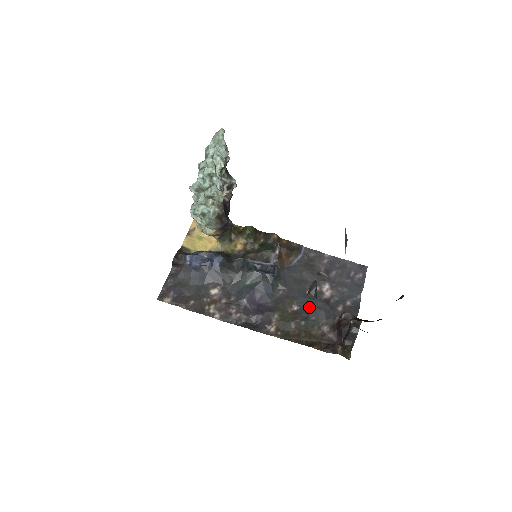
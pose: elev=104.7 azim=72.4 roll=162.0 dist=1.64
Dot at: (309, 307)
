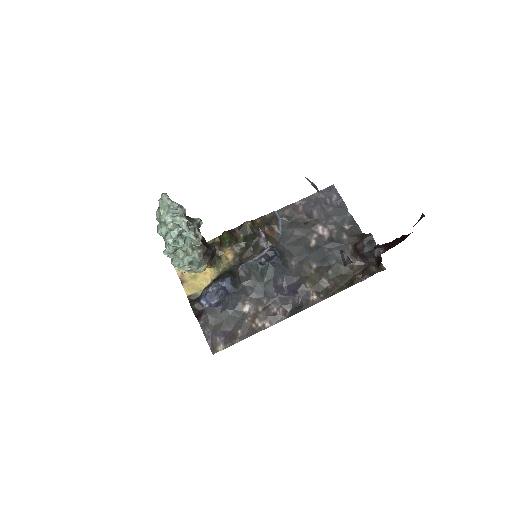
Dot at: (323, 256)
